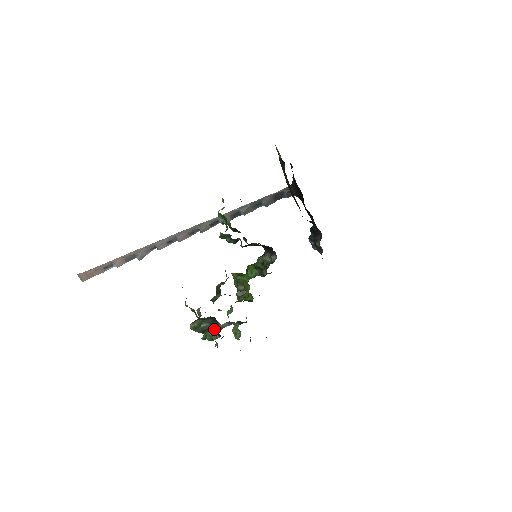
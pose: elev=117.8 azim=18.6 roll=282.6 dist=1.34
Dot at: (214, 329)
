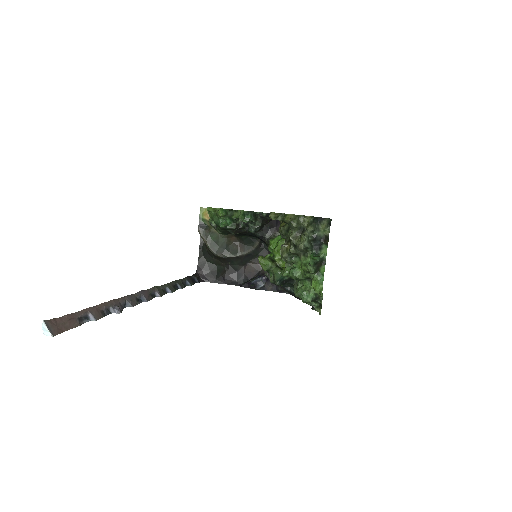
Dot at: (327, 222)
